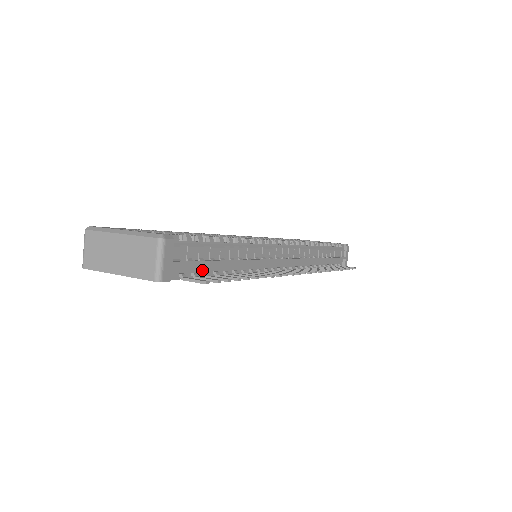
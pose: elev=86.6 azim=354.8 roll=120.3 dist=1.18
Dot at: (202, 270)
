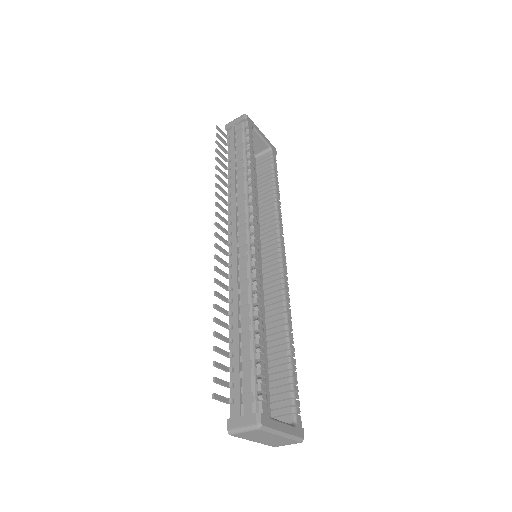
Dot at: occluded
